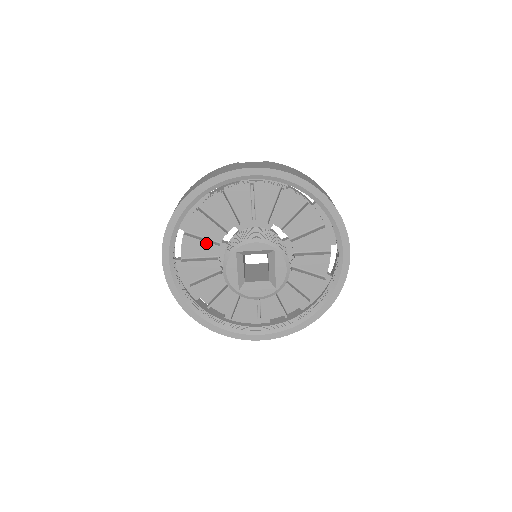
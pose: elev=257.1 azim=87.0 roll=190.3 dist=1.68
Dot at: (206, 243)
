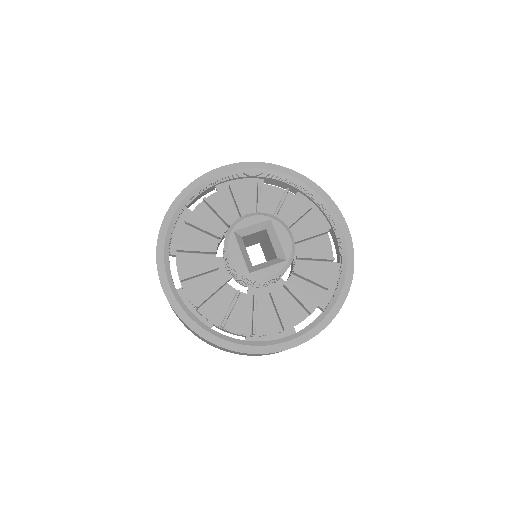
Dot at: (201, 251)
